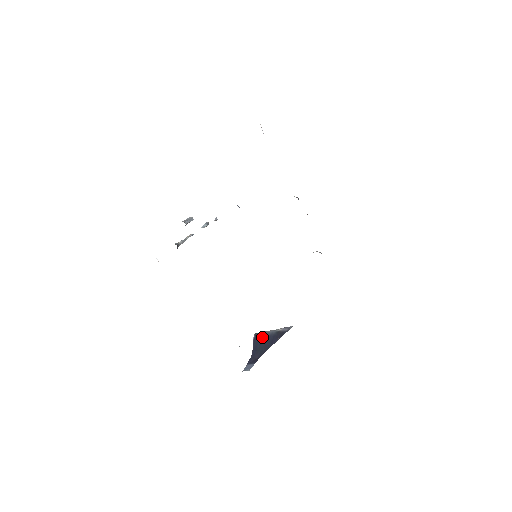
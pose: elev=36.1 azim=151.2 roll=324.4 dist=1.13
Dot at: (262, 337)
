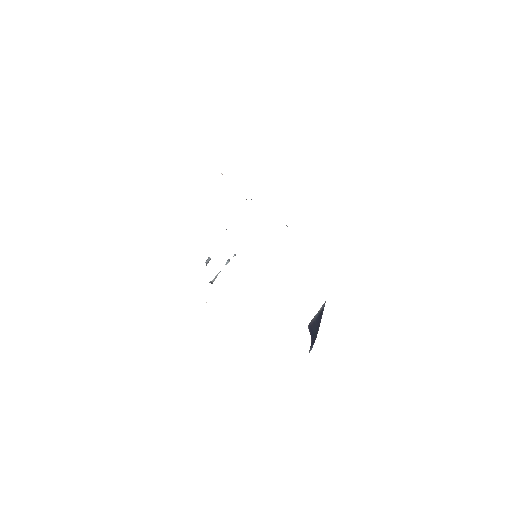
Dot at: (313, 323)
